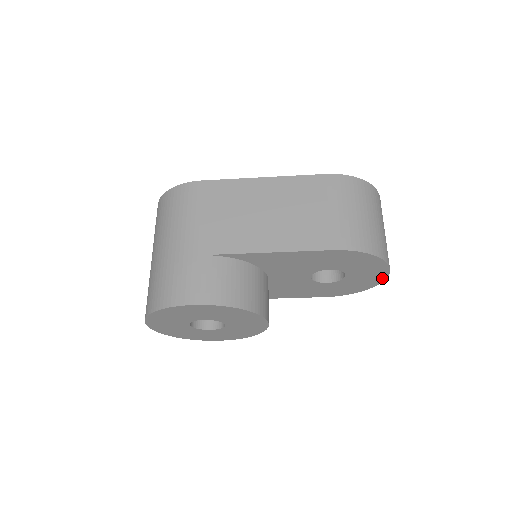
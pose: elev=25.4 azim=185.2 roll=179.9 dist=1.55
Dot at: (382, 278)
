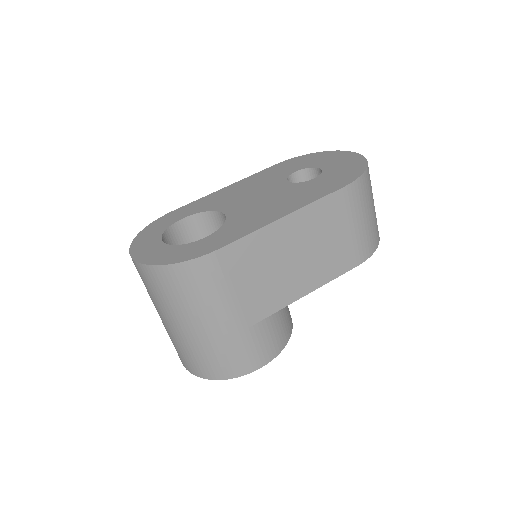
Dot at: occluded
